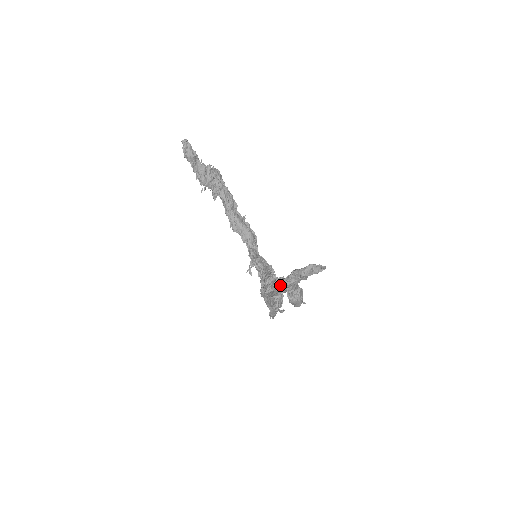
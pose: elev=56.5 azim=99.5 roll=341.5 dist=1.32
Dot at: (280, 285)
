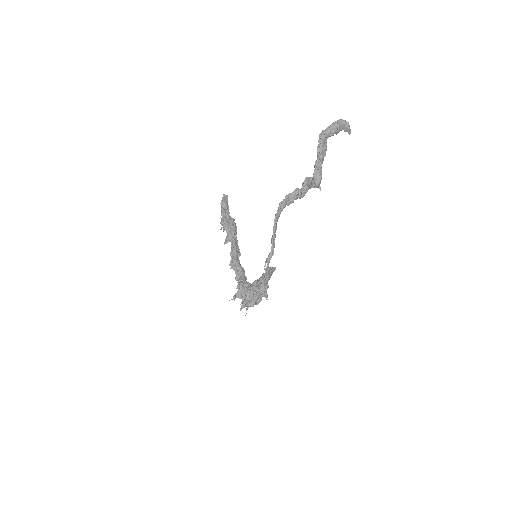
Dot at: (320, 133)
